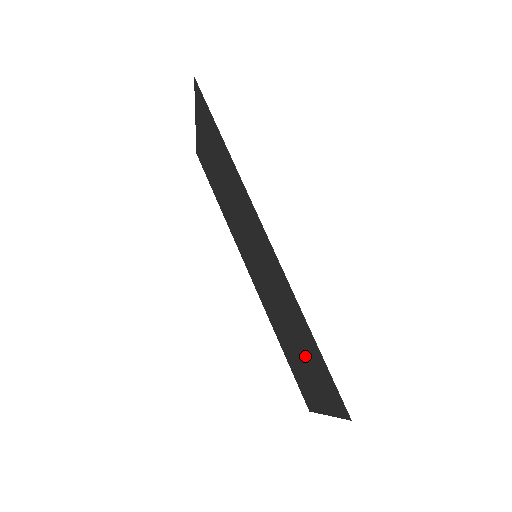
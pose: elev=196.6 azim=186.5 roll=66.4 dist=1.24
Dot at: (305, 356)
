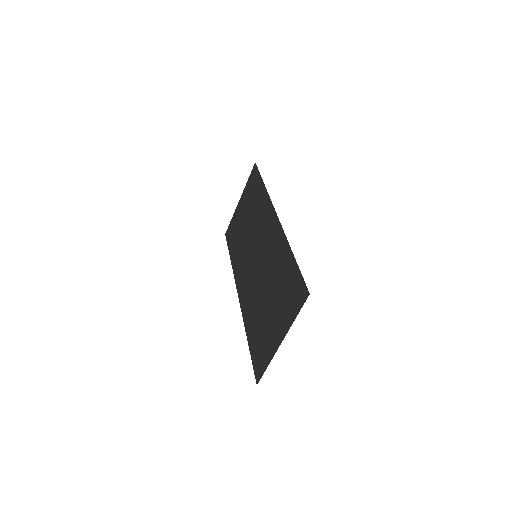
Dot at: (277, 296)
